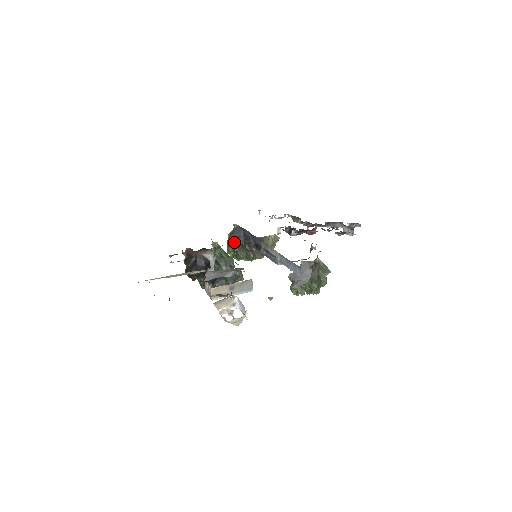
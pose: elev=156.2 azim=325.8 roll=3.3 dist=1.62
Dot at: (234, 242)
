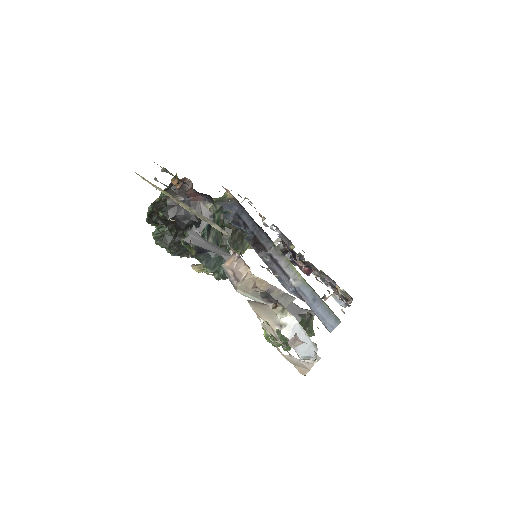
Dot at: occluded
